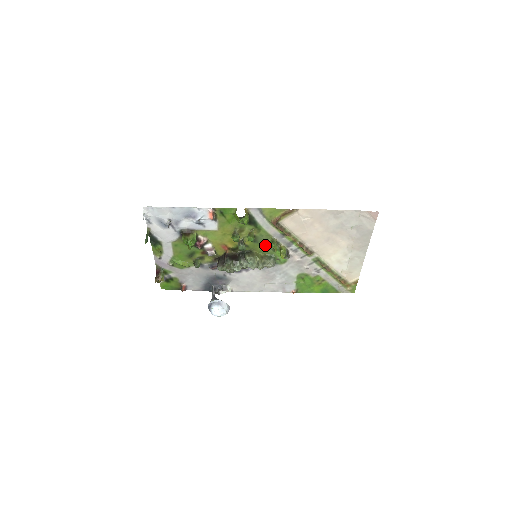
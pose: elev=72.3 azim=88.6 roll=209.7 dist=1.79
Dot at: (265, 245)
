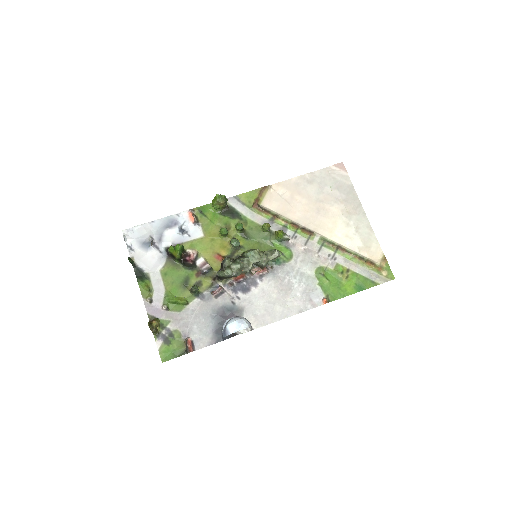
Dot at: (260, 241)
